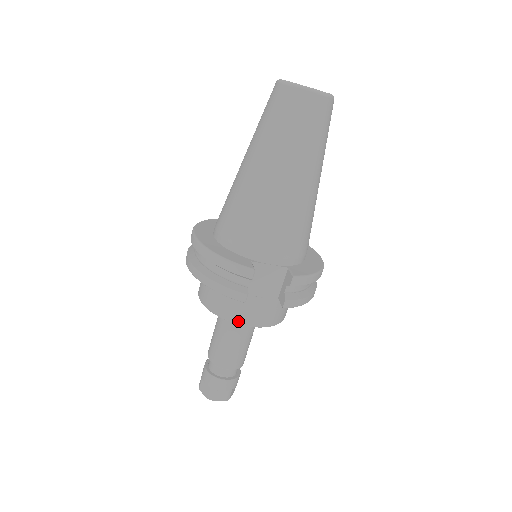
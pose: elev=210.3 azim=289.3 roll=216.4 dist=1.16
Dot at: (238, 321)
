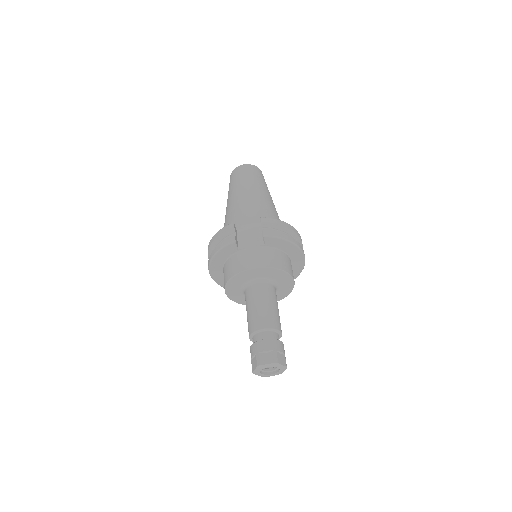
Dot at: (243, 269)
